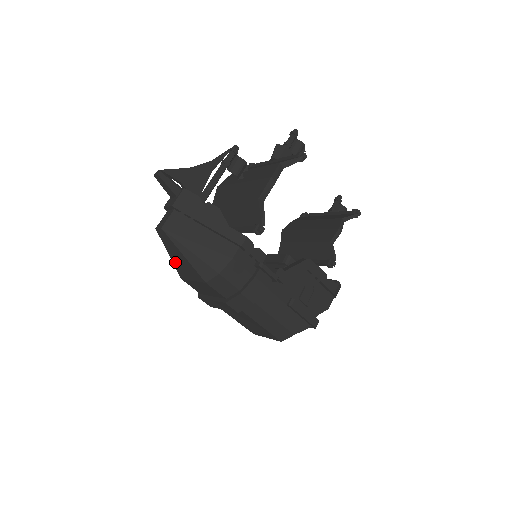
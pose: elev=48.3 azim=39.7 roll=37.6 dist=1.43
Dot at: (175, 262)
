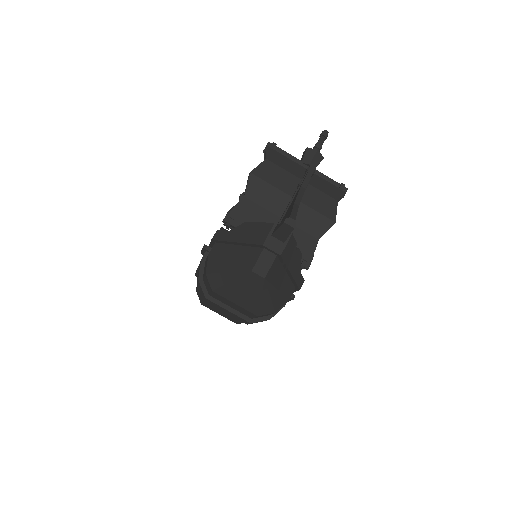
Dot at: (231, 288)
